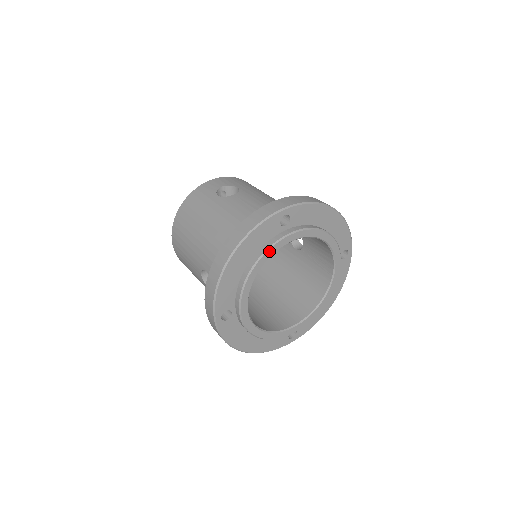
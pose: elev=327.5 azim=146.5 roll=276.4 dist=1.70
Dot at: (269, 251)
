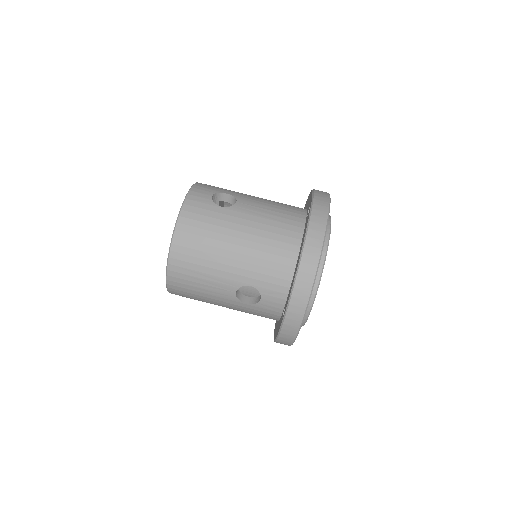
Dot at: occluded
